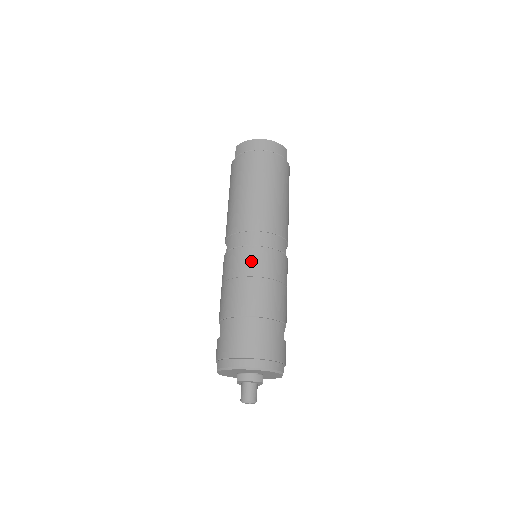
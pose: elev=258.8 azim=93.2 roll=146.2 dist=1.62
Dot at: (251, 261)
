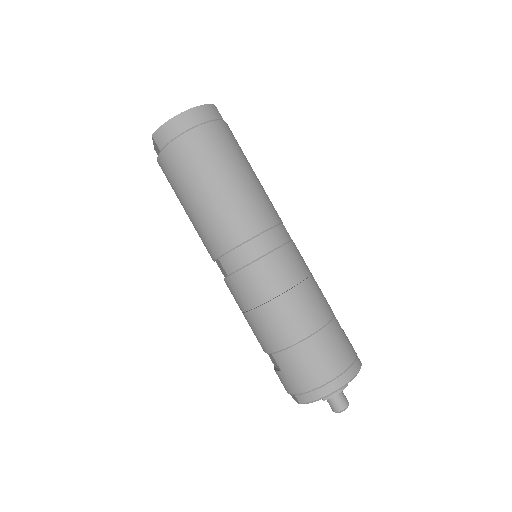
Dot at: (270, 277)
